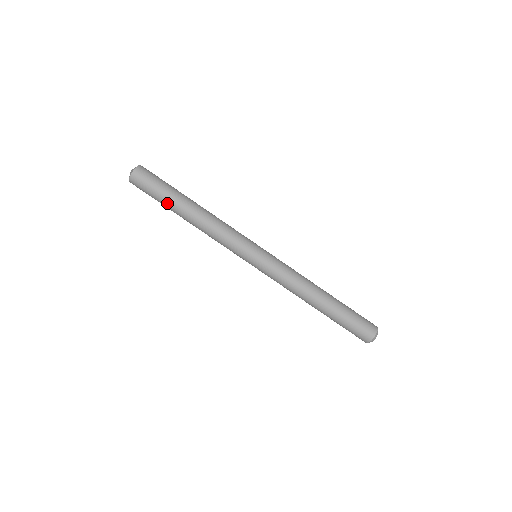
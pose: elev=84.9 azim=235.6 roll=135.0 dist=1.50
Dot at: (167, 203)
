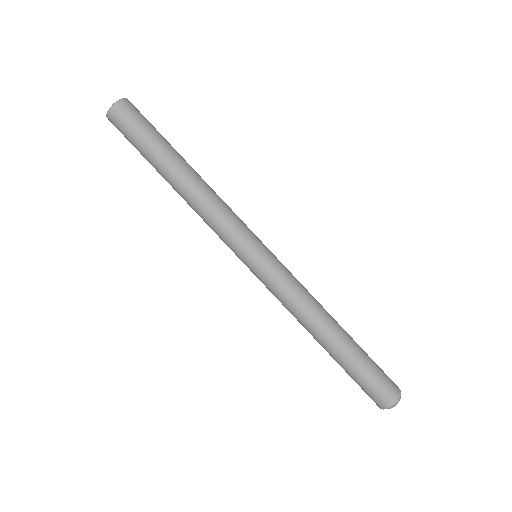
Dot at: (149, 162)
